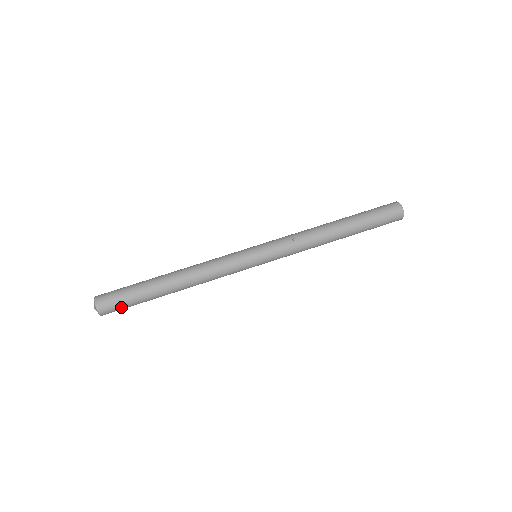
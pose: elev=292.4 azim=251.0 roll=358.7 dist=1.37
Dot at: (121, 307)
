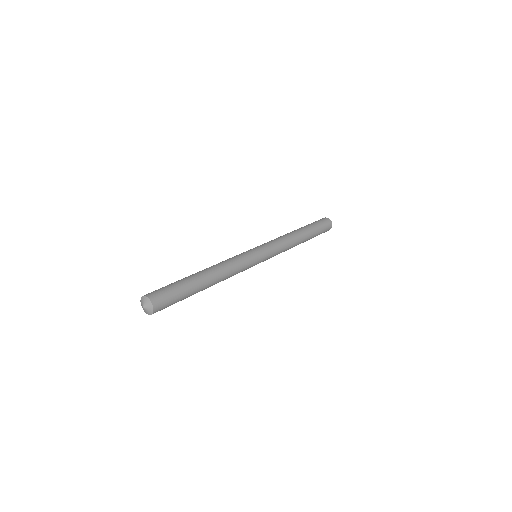
Dot at: (166, 290)
